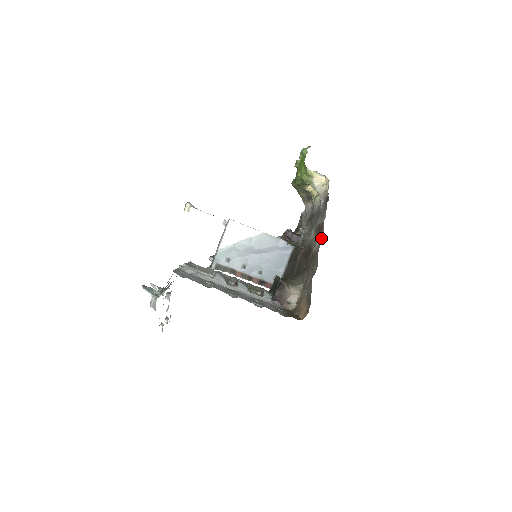
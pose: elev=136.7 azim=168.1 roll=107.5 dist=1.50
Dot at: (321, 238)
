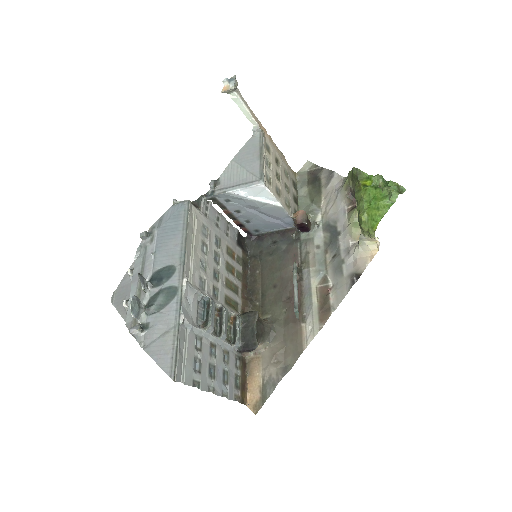
Dot at: (316, 334)
